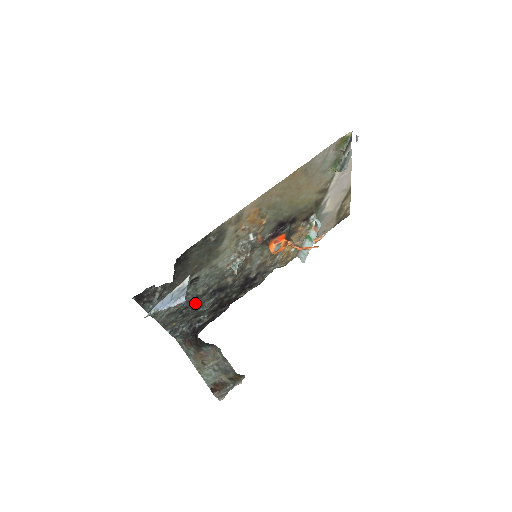
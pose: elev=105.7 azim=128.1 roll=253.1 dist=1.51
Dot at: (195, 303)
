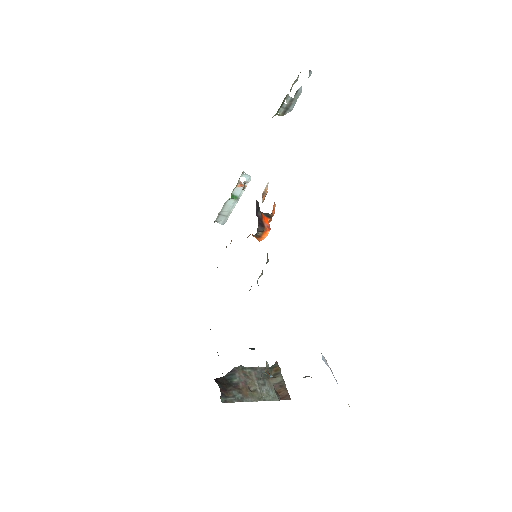
Dot at: occluded
